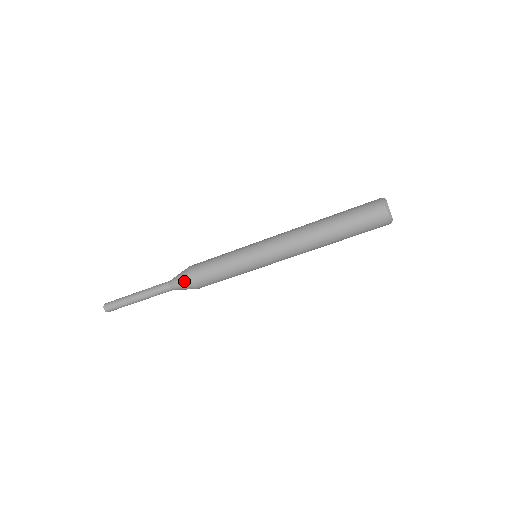
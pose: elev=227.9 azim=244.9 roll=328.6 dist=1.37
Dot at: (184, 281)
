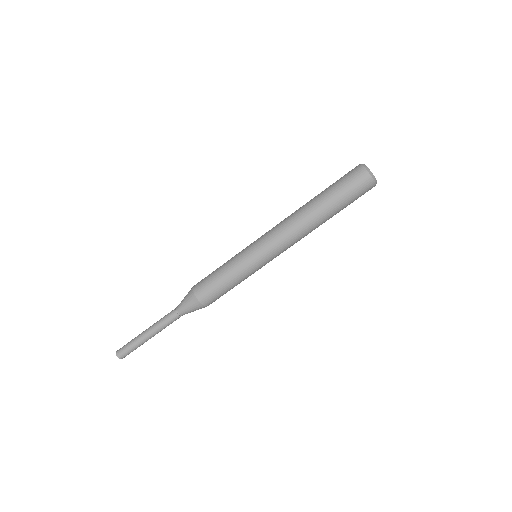
Dot at: (190, 299)
